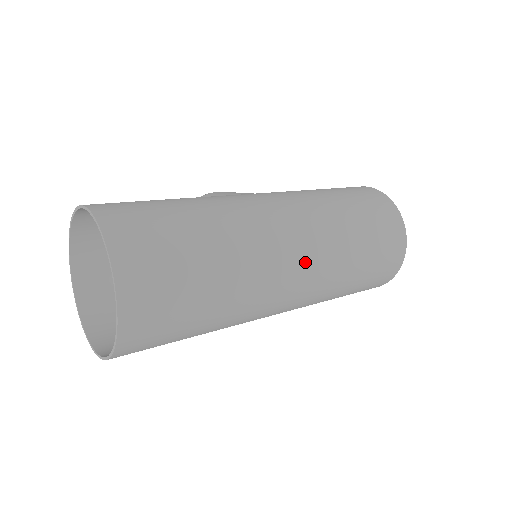
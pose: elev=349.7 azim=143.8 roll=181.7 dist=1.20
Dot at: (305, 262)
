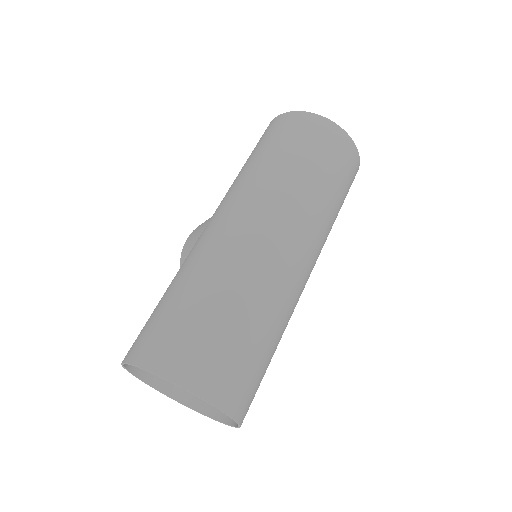
Dot at: (289, 233)
